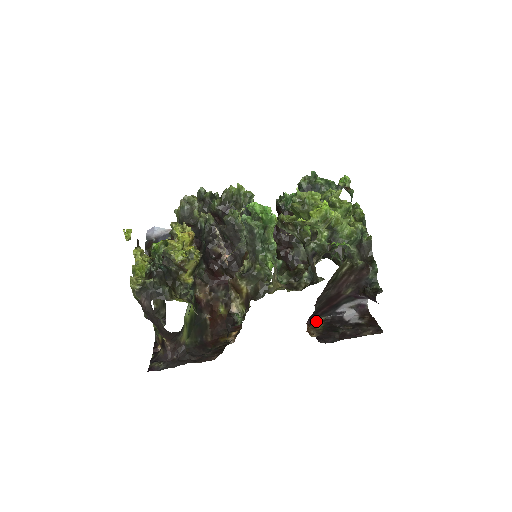
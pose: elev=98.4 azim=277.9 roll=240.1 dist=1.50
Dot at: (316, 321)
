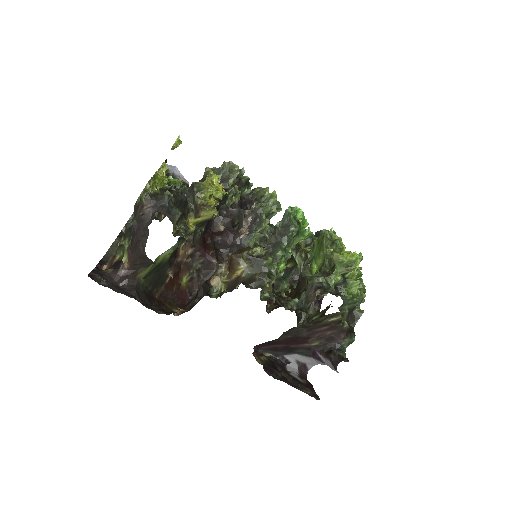
Dot at: (261, 352)
